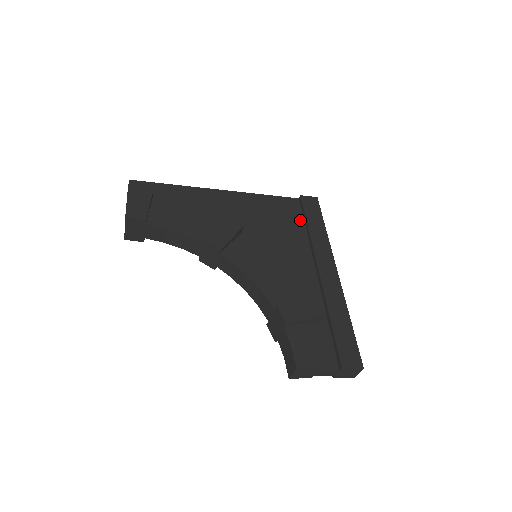
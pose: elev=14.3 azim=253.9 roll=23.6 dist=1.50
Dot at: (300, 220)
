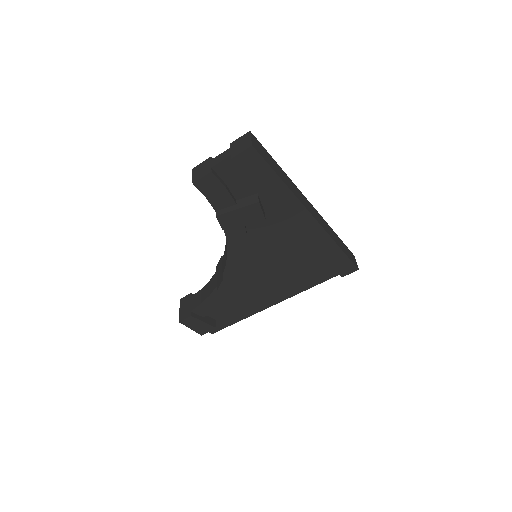
Dot at: occluded
